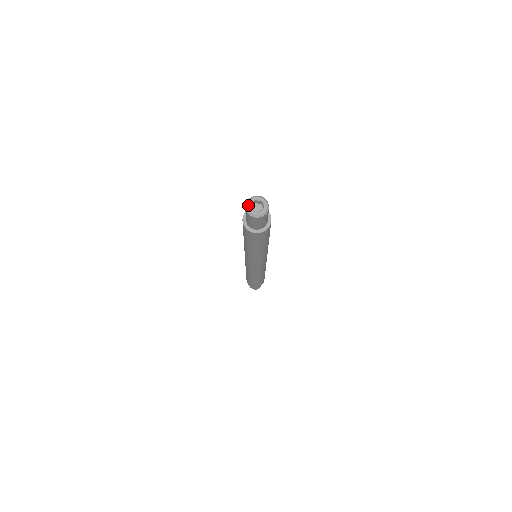
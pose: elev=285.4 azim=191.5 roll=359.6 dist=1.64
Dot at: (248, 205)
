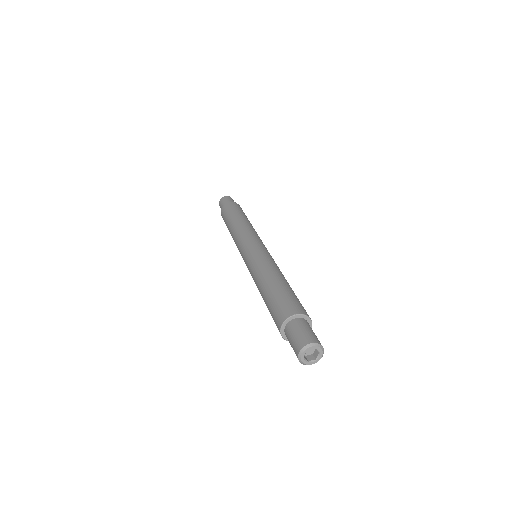
Dot at: (305, 351)
